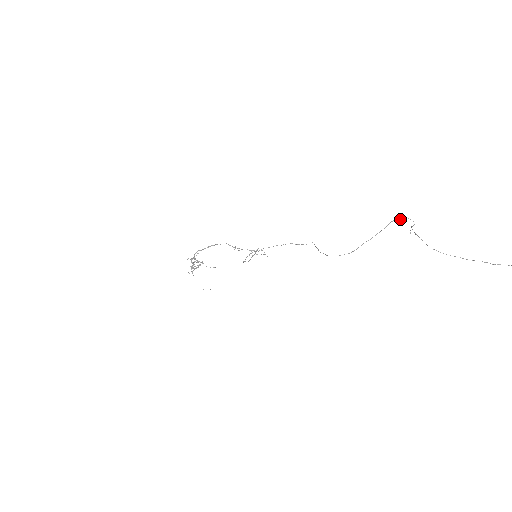
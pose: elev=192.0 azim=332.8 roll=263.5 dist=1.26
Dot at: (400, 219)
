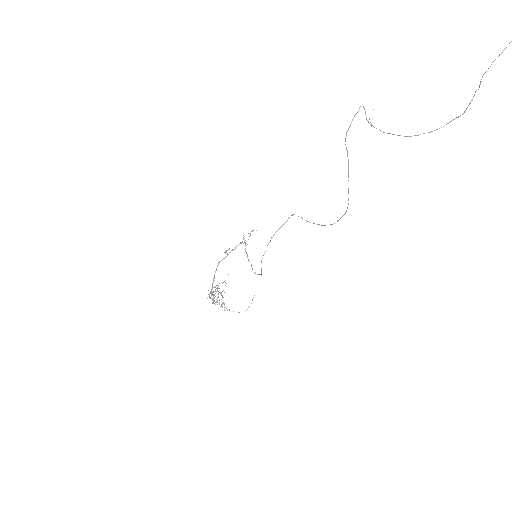
Dot at: (349, 126)
